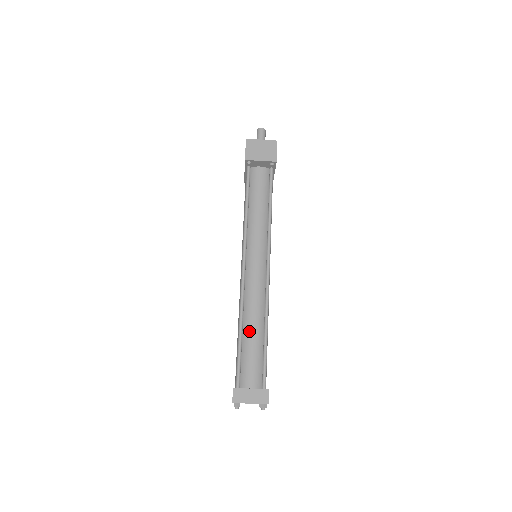
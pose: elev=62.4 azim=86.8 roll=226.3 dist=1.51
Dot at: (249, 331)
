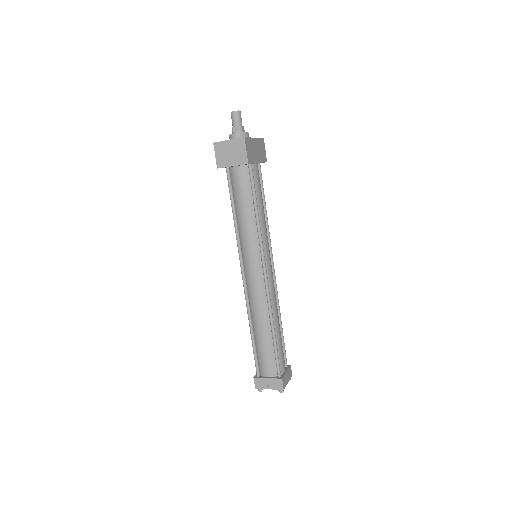
Dot at: (258, 332)
